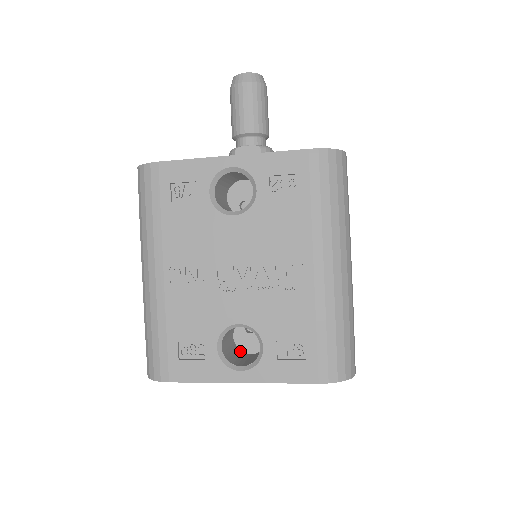
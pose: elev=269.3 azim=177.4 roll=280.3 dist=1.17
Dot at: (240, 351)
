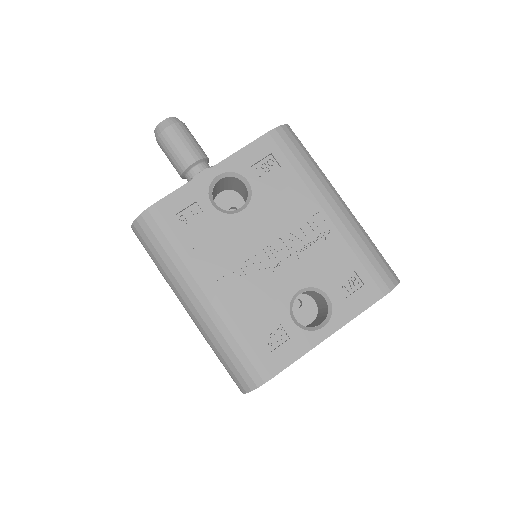
Dot at: occluded
